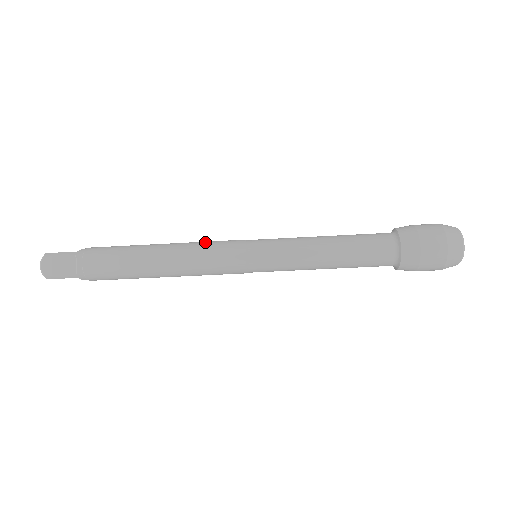
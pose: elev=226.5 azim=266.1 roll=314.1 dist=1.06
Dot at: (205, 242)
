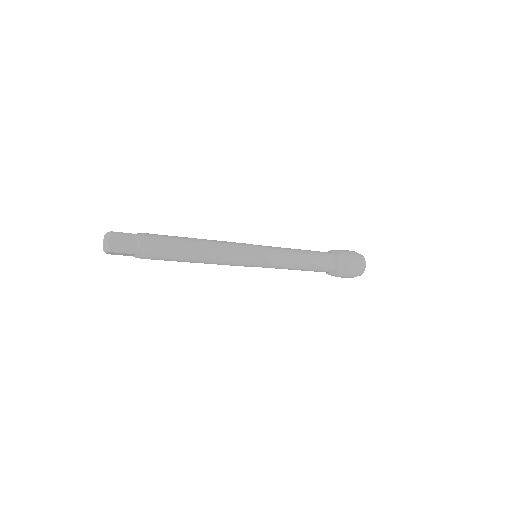
Dot at: occluded
